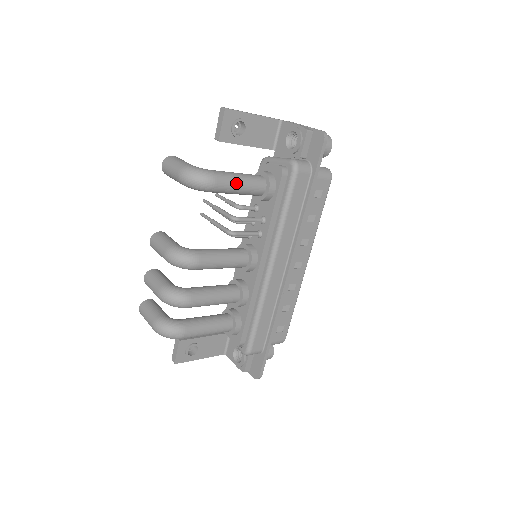
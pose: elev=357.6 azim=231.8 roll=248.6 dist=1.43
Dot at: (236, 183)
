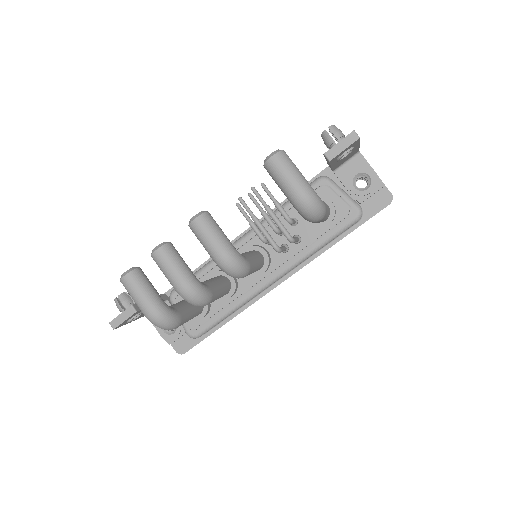
Dot at: occluded
